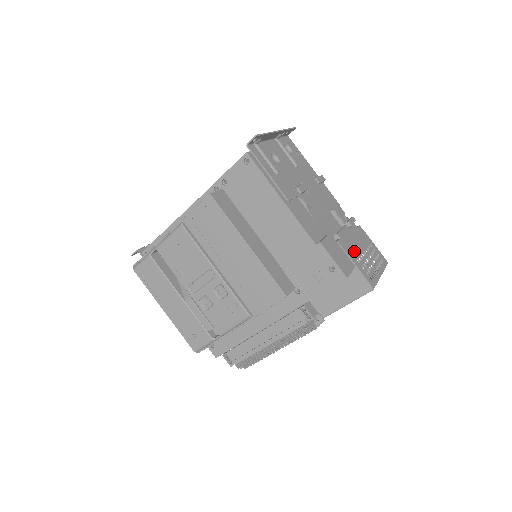
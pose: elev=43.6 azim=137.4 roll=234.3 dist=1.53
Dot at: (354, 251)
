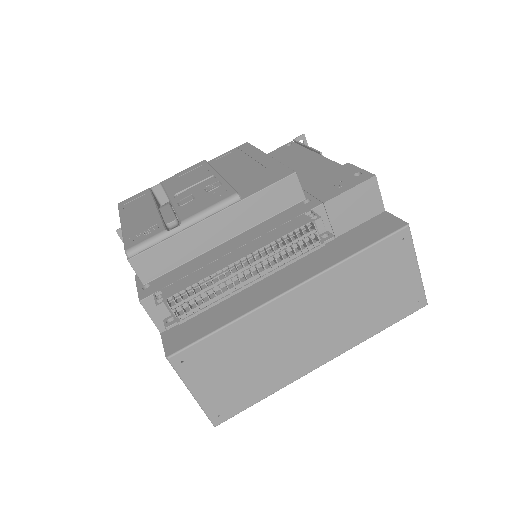
Dot at: occluded
